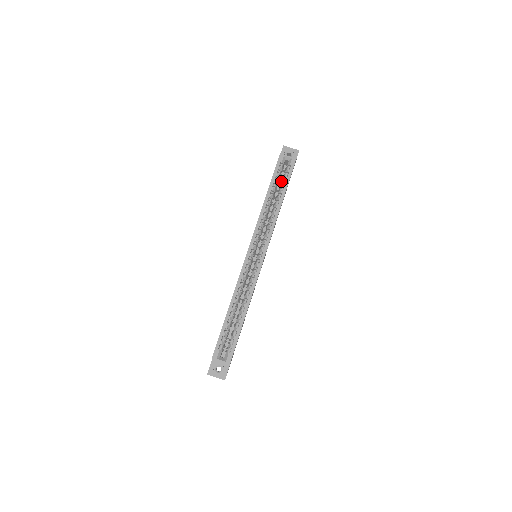
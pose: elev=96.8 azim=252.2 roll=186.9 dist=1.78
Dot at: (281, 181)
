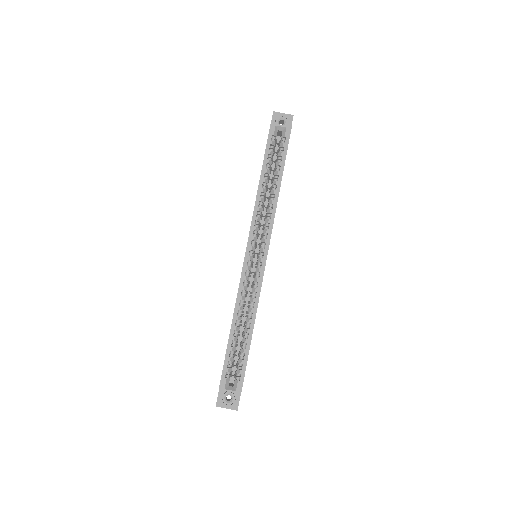
Dot at: (275, 157)
